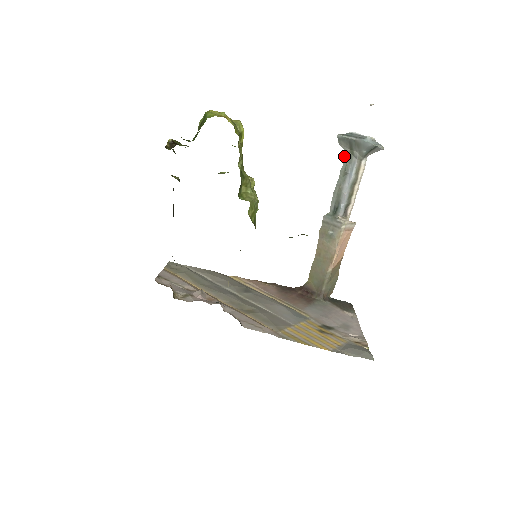
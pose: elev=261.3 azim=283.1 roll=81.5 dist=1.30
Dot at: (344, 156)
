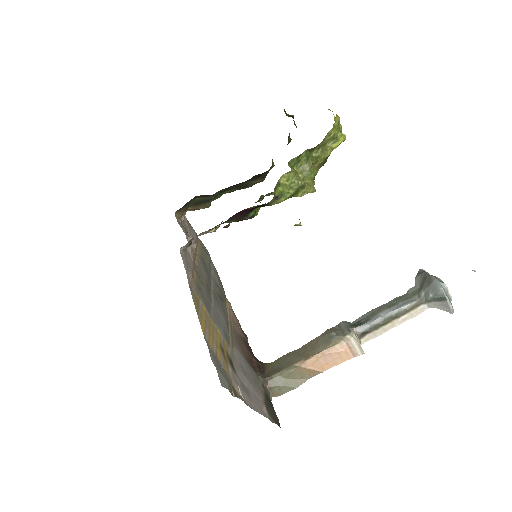
Dot at: (410, 289)
